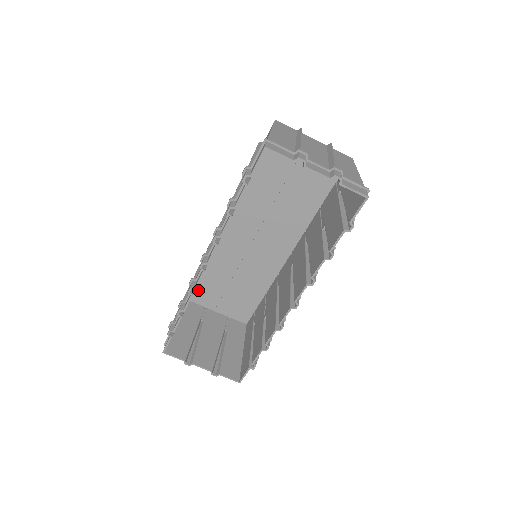
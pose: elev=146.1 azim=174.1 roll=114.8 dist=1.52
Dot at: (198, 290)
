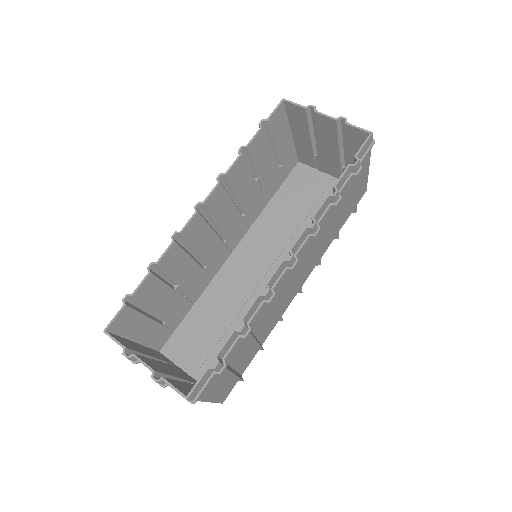
Dot at: (177, 337)
